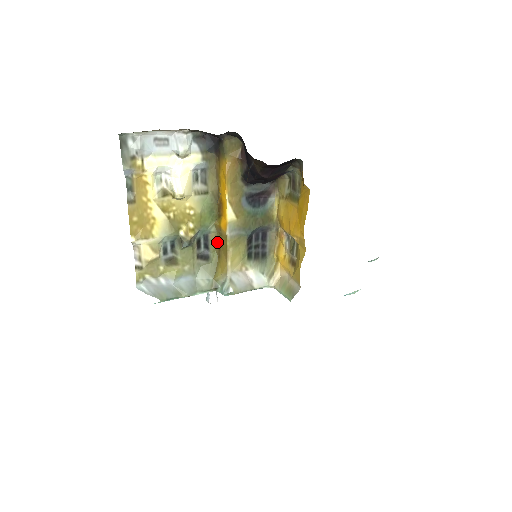
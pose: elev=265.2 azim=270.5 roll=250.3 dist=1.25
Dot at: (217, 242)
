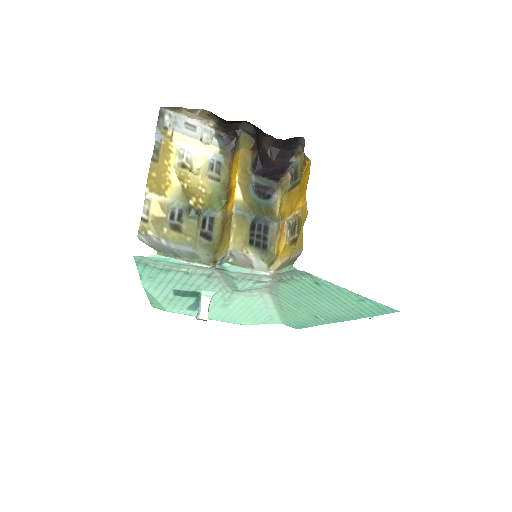
Dot at: (221, 226)
